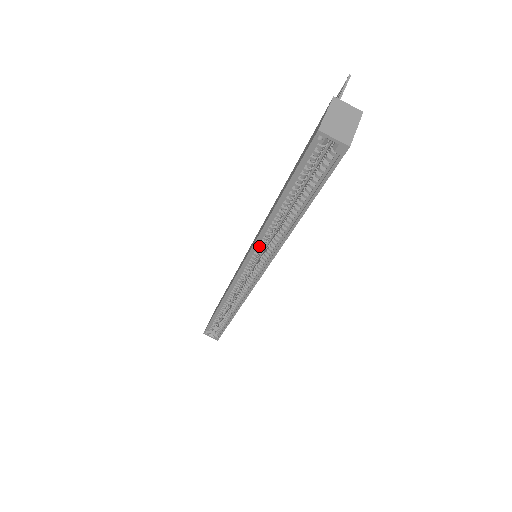
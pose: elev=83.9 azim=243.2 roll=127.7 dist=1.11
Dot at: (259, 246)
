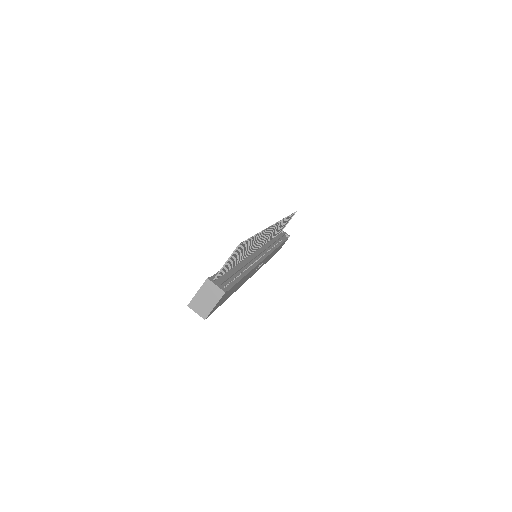
Dot at: occluded
